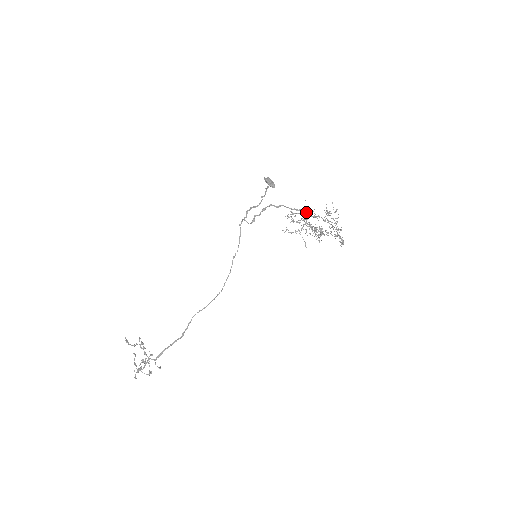
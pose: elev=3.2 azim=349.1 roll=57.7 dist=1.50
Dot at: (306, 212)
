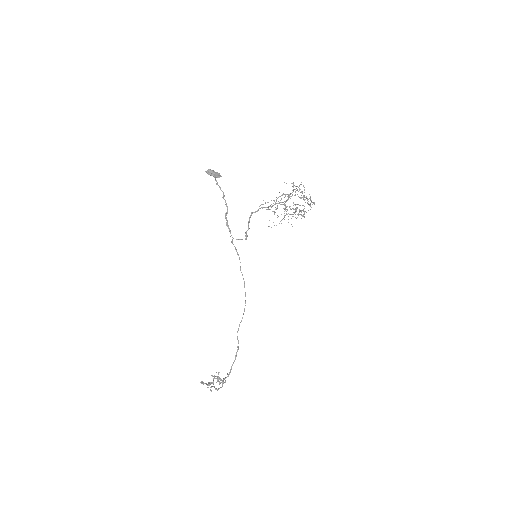
Dot at: occluded
